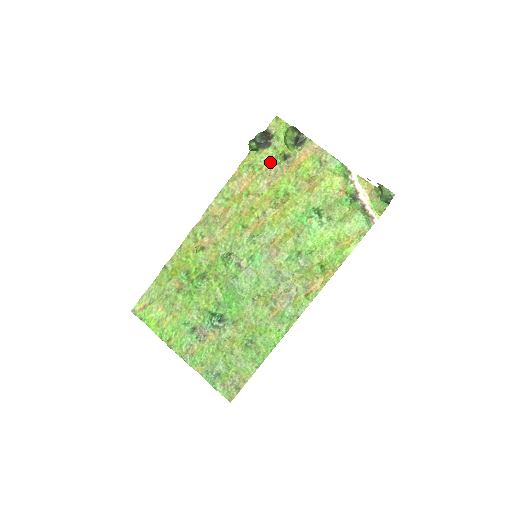
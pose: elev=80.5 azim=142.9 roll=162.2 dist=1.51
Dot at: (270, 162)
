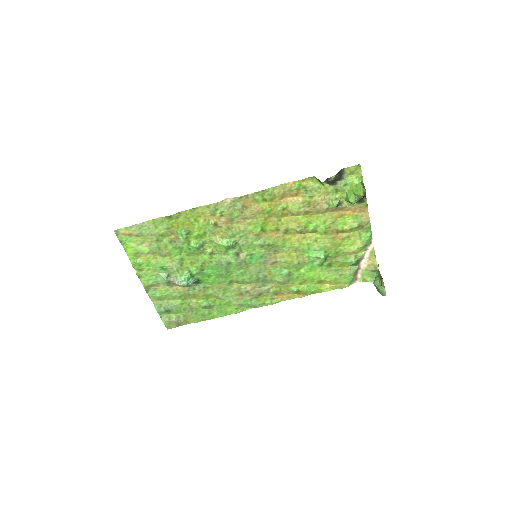
Dot at: (323, 197)
